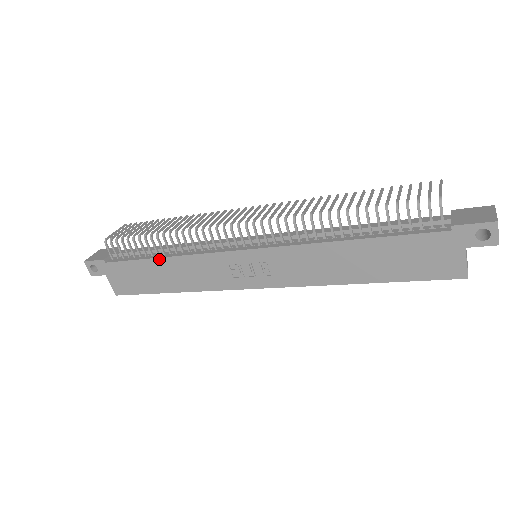
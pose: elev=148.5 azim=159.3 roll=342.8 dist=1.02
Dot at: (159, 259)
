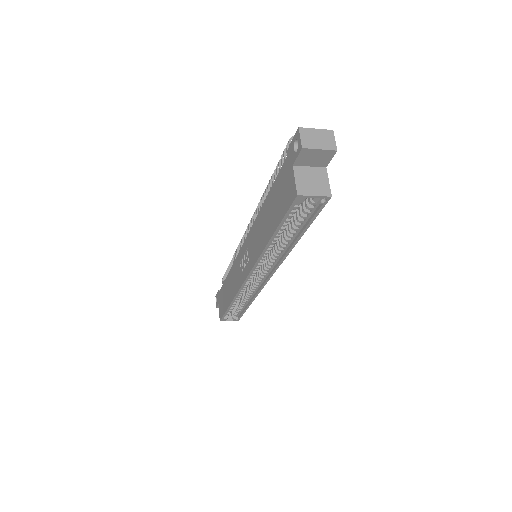
Dot at: (228, 276)
